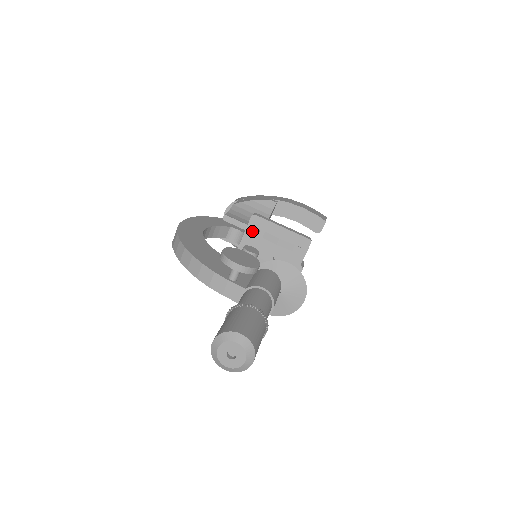
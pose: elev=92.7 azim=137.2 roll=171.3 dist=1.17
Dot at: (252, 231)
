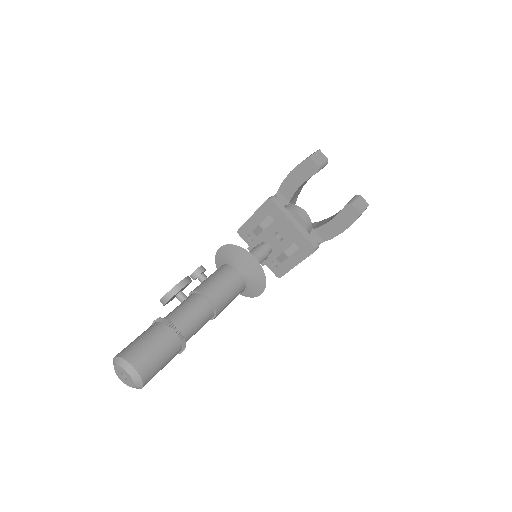
Dot at: (248, 242)
